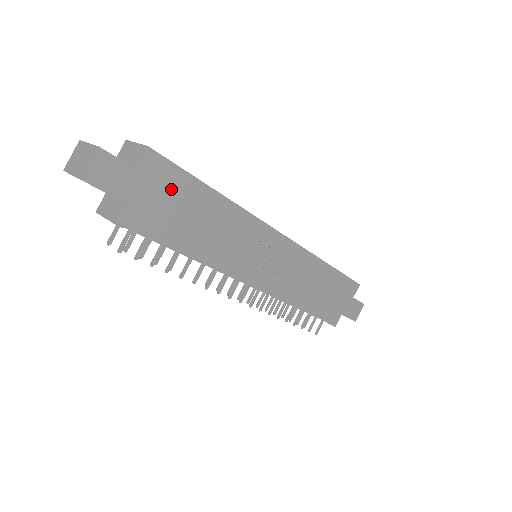
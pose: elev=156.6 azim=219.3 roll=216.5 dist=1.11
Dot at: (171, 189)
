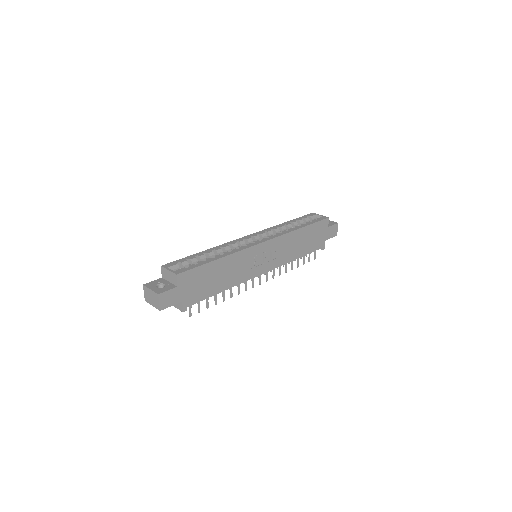
Dot at: (197, 279)
